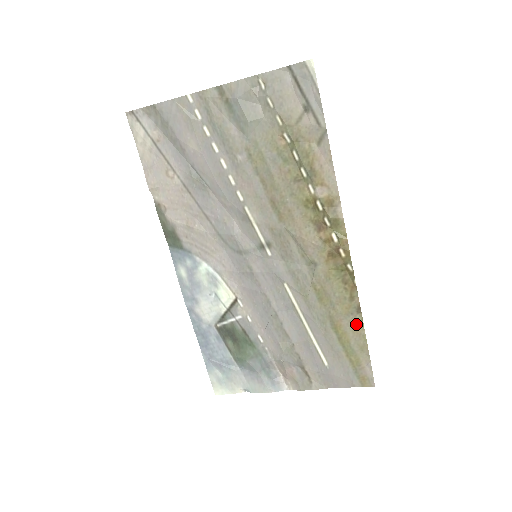
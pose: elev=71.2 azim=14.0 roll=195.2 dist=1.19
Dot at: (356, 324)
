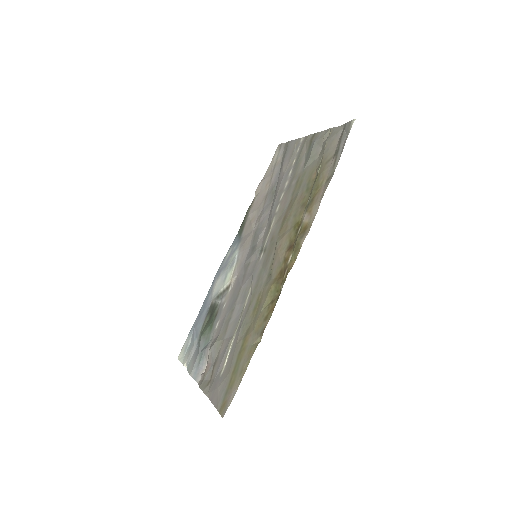
Dot at: (254, 345)
